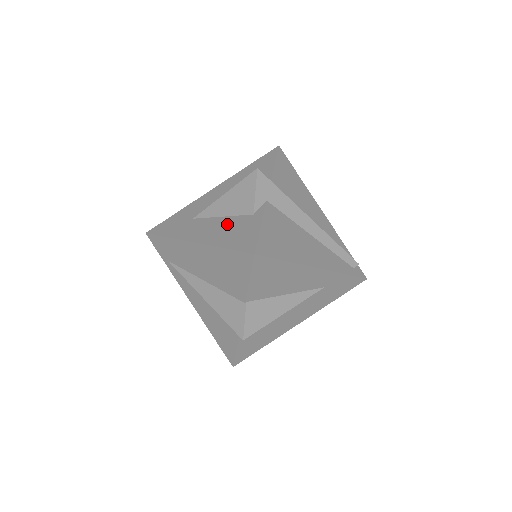
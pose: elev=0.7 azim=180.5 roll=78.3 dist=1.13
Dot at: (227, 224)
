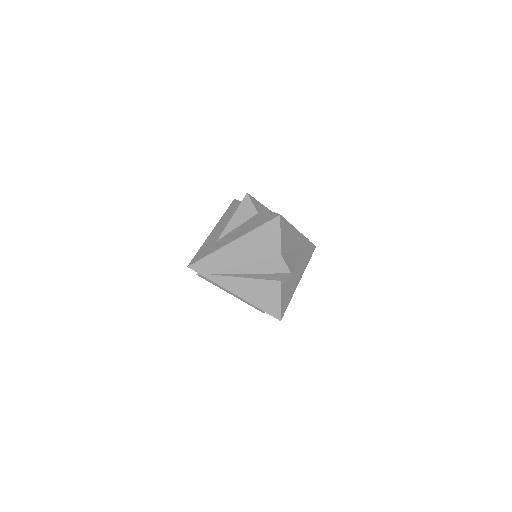
Dot at: (246, 224)
